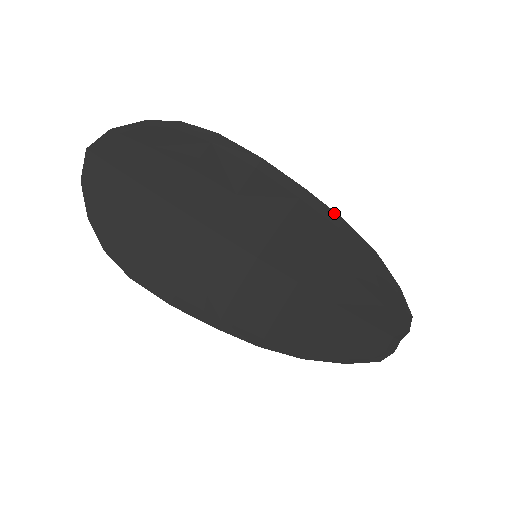
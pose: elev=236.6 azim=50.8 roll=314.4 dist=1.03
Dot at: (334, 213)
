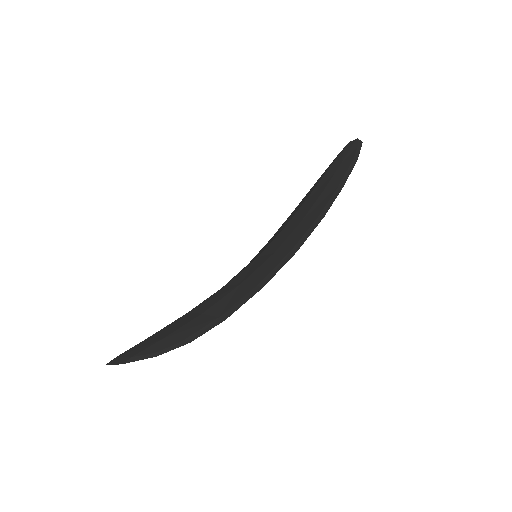
Dot at: occluded
